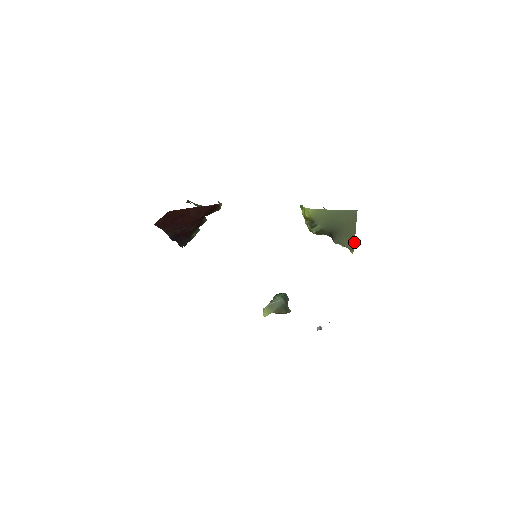
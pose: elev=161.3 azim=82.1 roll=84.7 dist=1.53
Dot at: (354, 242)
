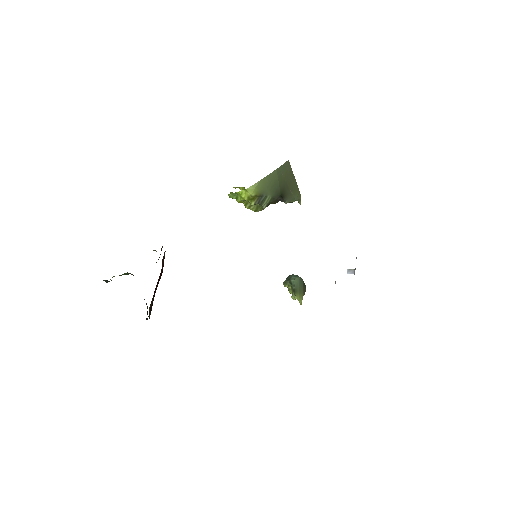
Dot at: (299, 191)
